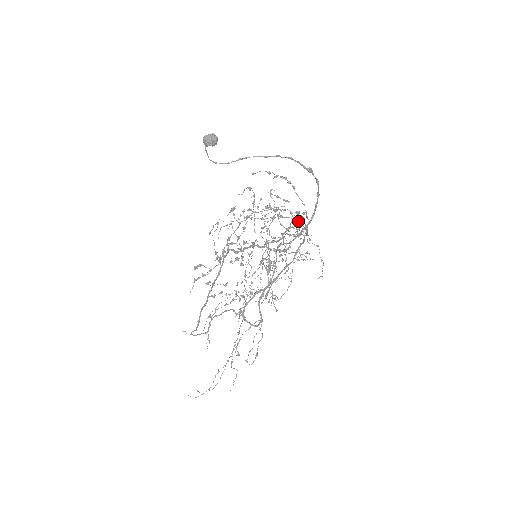
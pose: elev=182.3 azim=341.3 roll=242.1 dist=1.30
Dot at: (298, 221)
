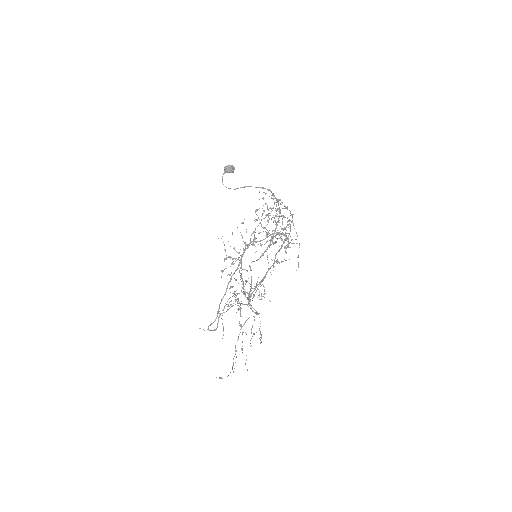
Dot at: occluded
